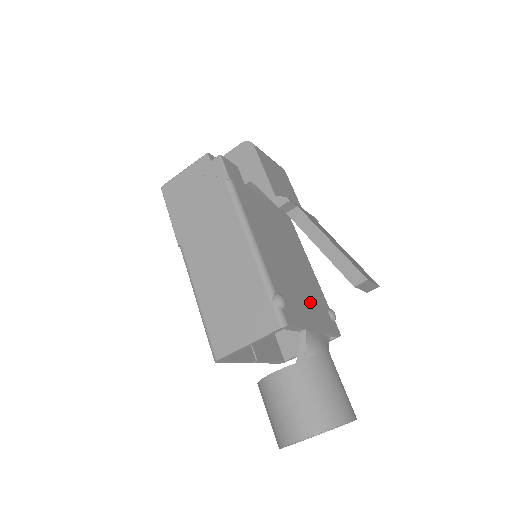
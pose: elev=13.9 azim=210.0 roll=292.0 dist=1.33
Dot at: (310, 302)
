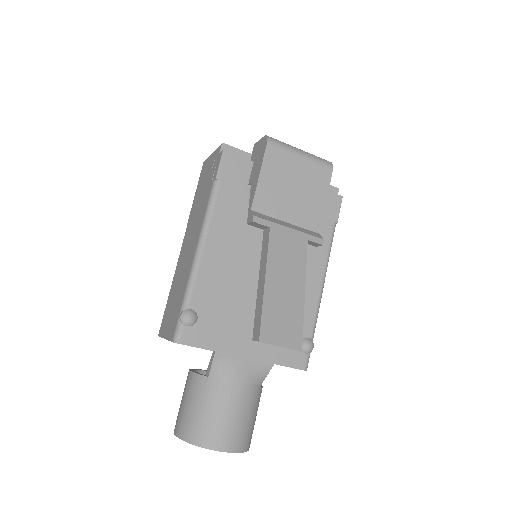
Dot at: occluded
